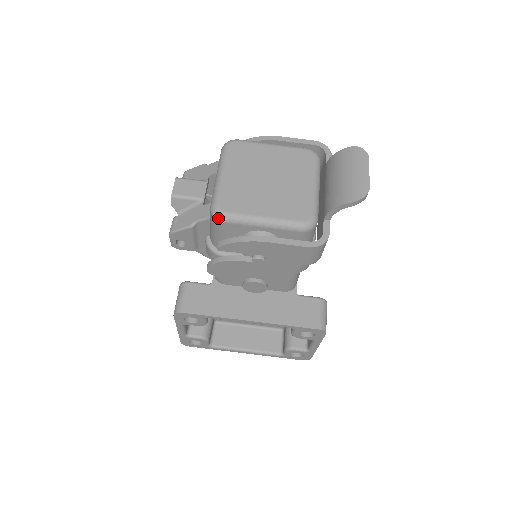
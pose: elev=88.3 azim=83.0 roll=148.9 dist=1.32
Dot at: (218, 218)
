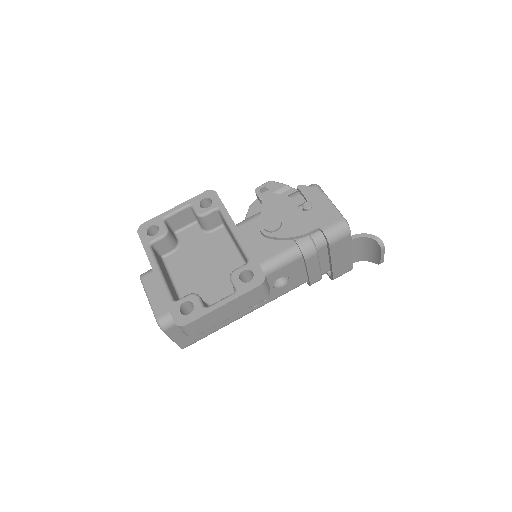
Dot at: (315, 184)
